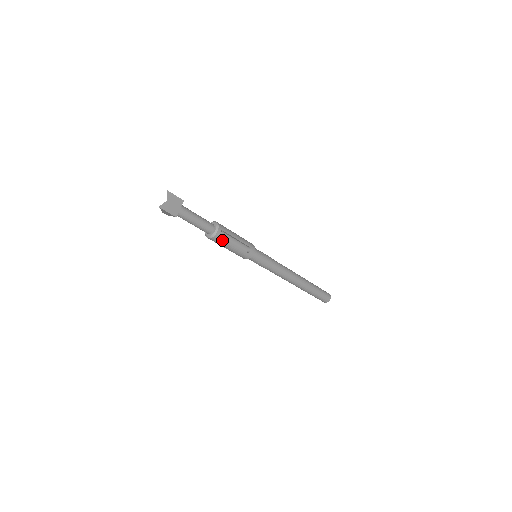
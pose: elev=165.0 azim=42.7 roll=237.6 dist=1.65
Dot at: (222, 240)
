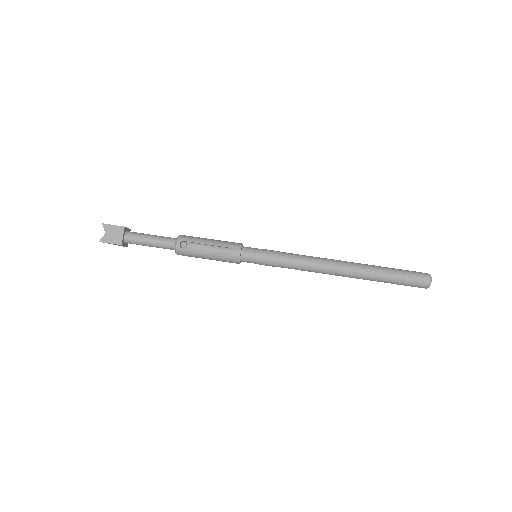
Dot at: (189, 251)
